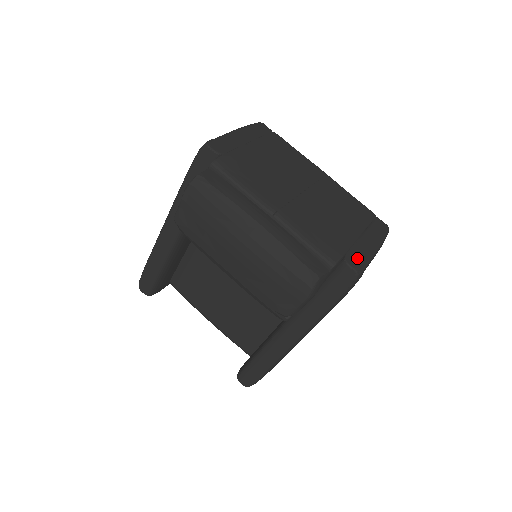
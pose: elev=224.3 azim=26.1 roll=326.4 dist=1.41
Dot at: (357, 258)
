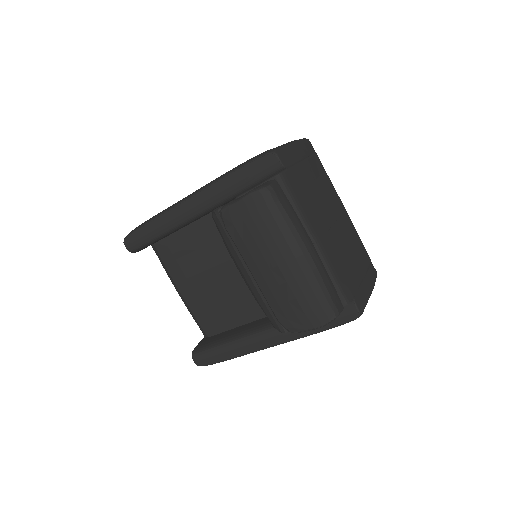
Dot at: (361, 301)
